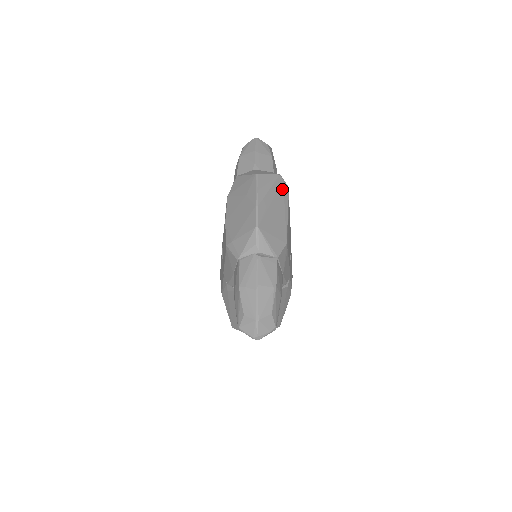
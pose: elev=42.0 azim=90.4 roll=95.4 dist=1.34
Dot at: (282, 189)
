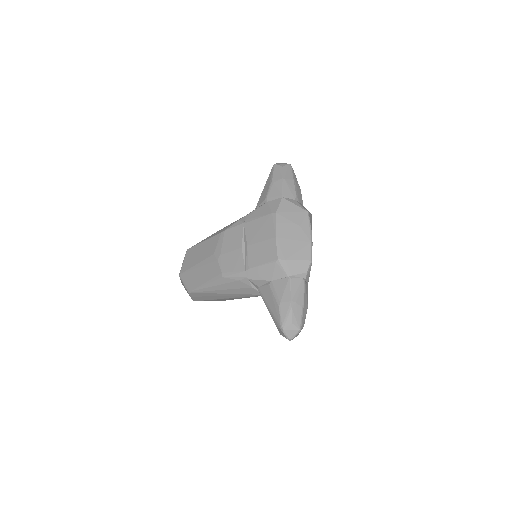
Dot at: occluded
